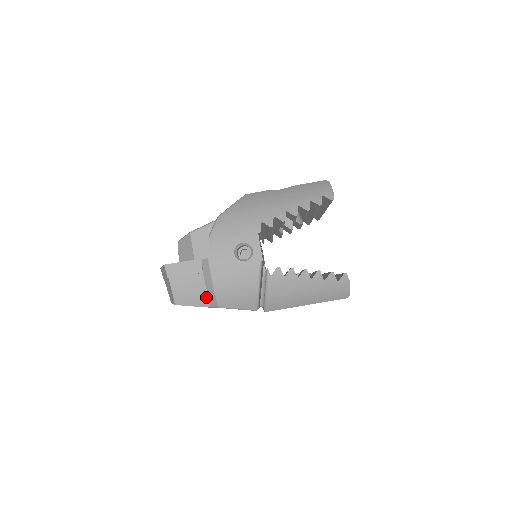
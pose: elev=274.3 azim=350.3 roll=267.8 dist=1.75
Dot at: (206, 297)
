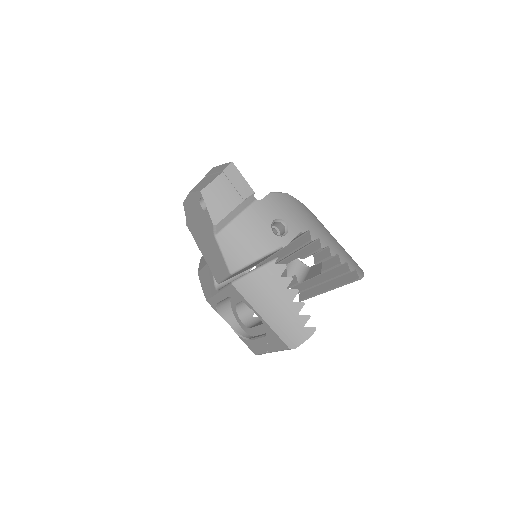
Dot at: (223, 216)
